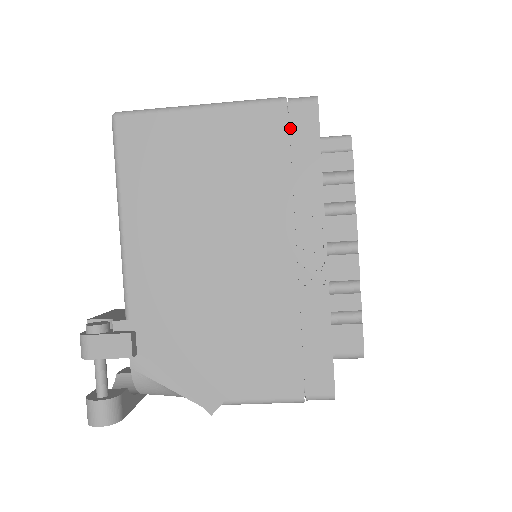
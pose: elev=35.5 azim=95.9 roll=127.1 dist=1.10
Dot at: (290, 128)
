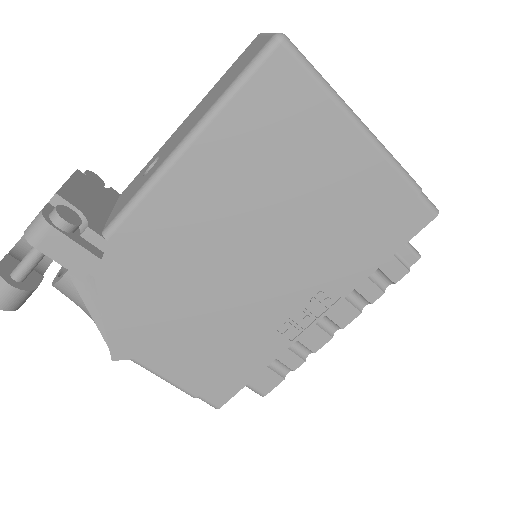
Dot at: (396, 216)
